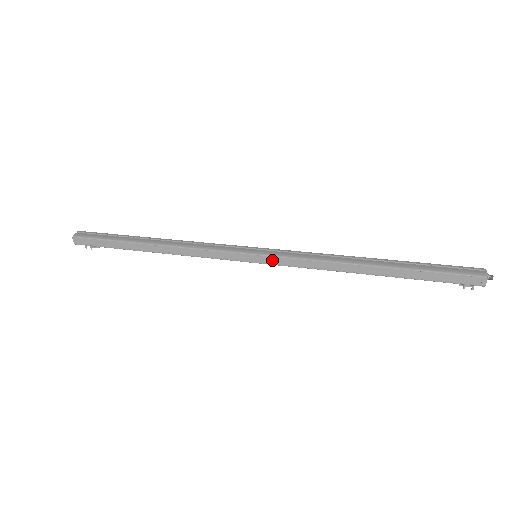
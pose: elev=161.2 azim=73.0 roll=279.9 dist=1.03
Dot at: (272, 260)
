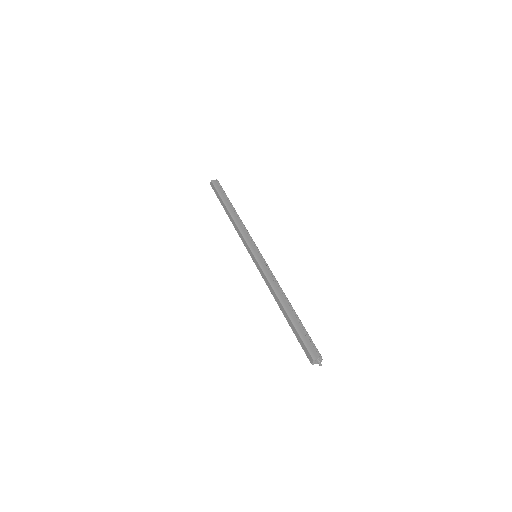
Dot at: (257, 264)
